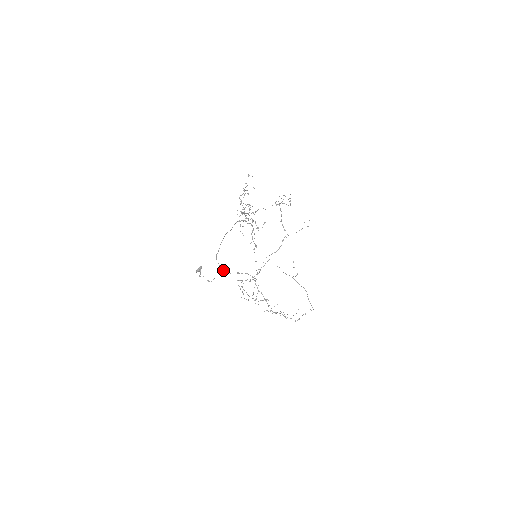
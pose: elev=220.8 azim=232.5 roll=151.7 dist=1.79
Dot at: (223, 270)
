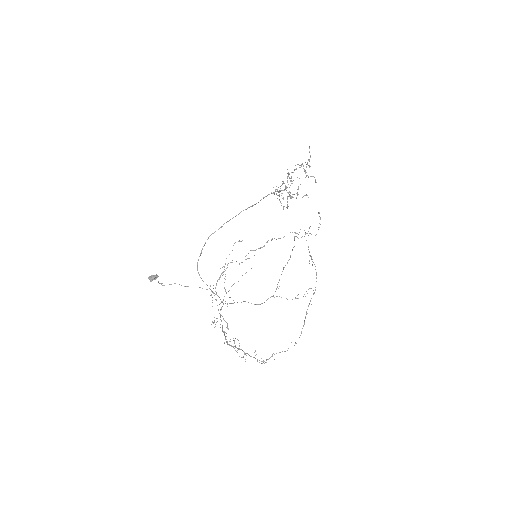
Dot at: occluded
